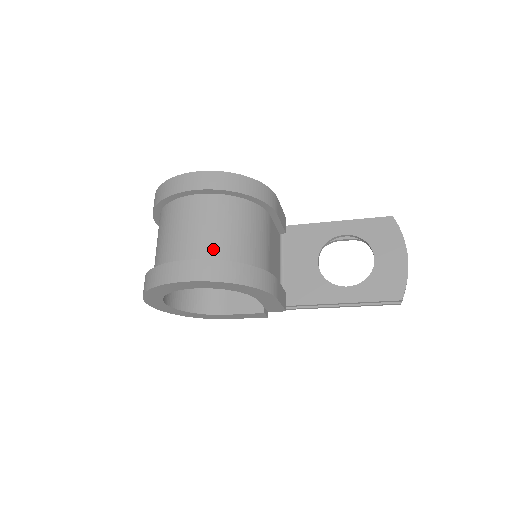
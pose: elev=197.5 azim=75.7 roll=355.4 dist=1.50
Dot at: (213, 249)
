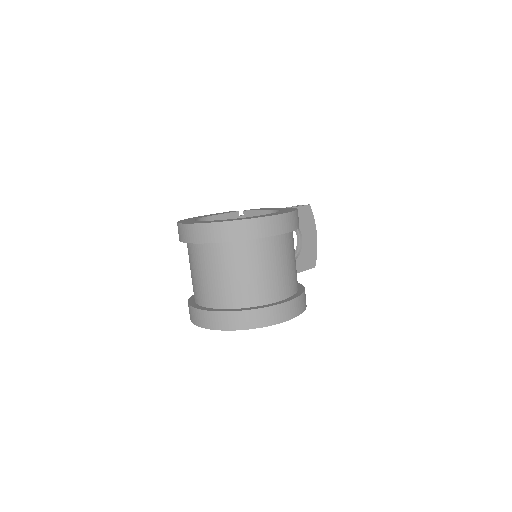
Dot at: (293, 283)
